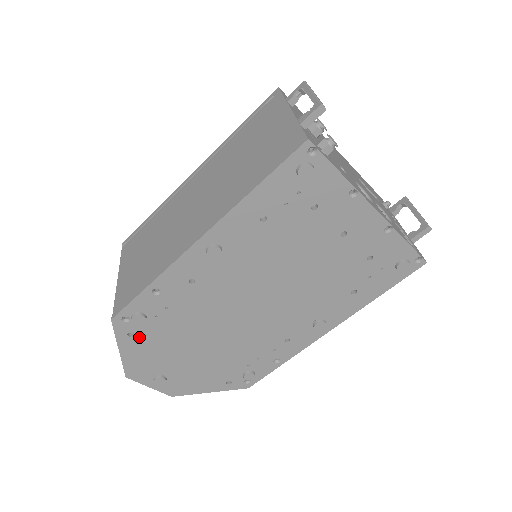
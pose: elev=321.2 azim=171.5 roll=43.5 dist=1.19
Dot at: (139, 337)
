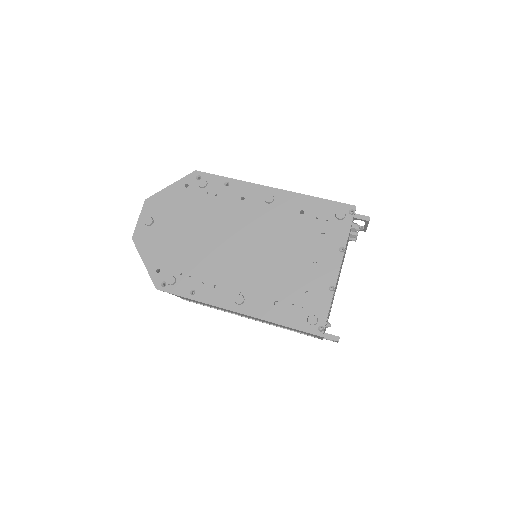
Dot at: (186, 191)
